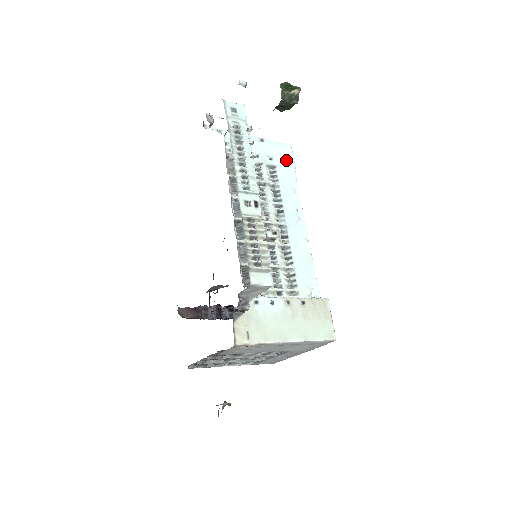
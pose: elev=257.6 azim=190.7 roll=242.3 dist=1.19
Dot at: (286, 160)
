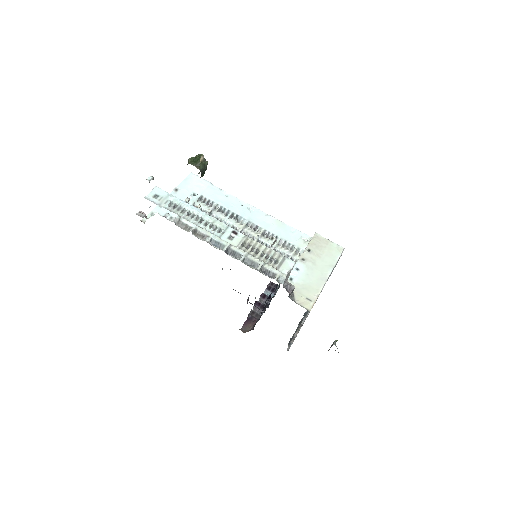
Dot at: (201, 185)
